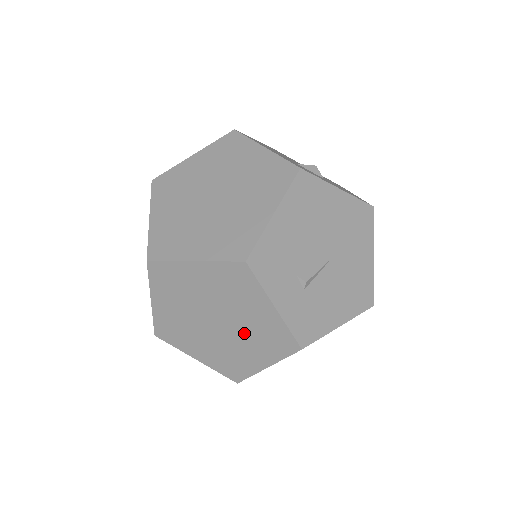
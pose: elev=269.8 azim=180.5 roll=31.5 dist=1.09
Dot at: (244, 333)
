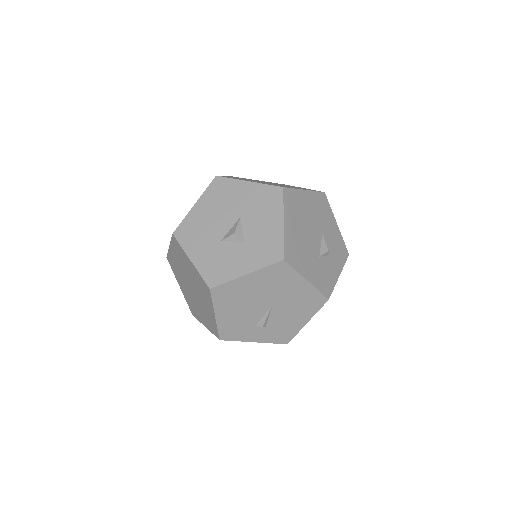
Dot at: occluded
